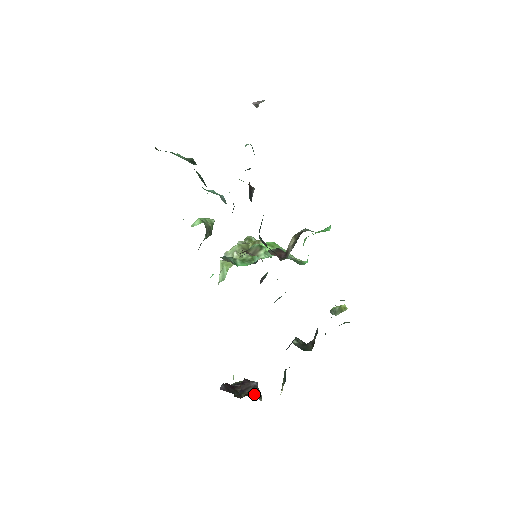
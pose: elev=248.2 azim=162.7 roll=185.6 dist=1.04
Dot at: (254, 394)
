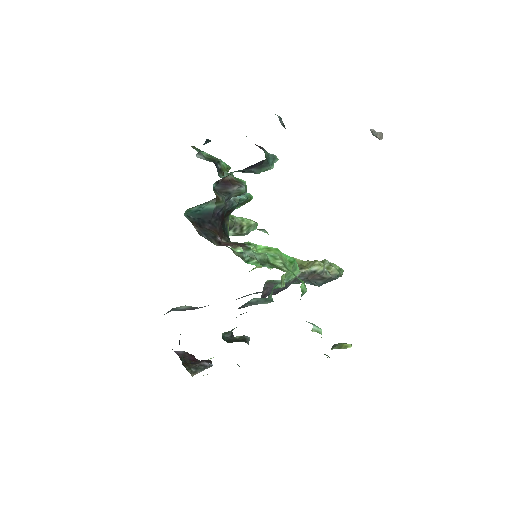
Dot at: (192, 367)
